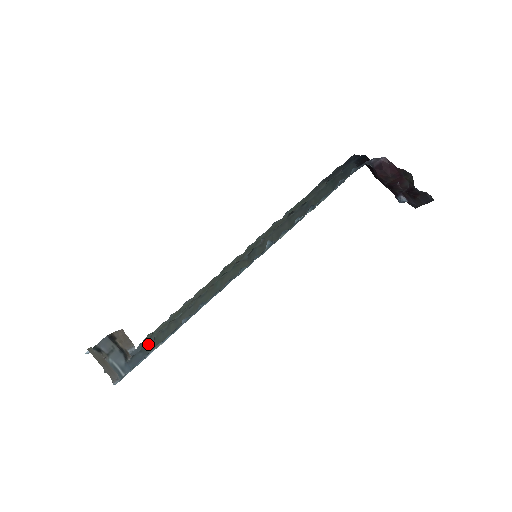
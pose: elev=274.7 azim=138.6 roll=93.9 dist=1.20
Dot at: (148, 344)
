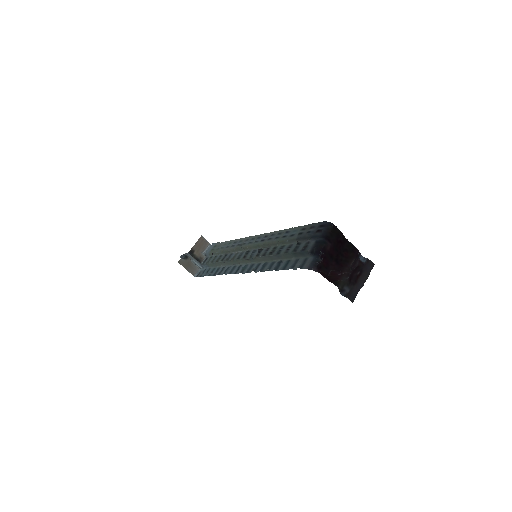
Dot at: (208, 264)
